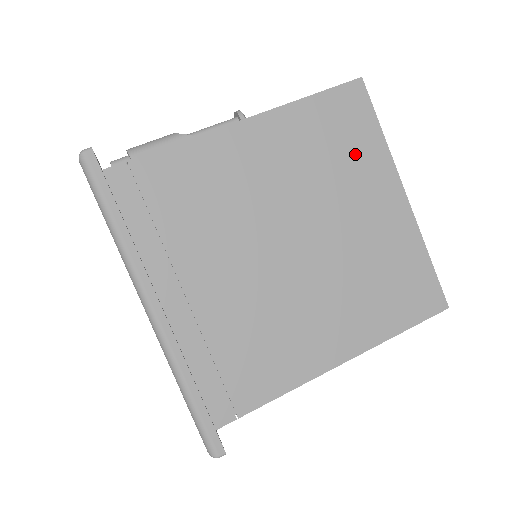
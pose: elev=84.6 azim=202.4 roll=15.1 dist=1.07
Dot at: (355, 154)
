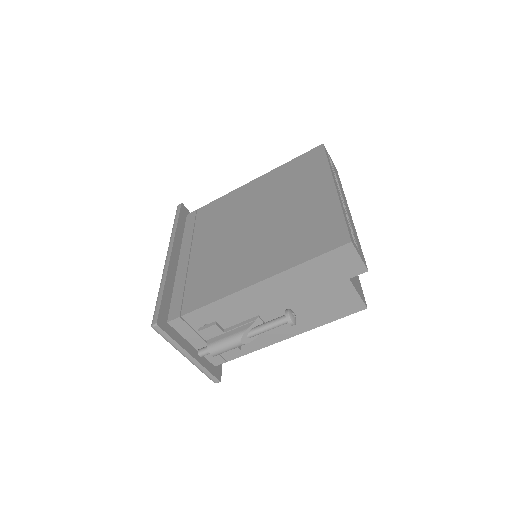
Dot at: (306, 176)
